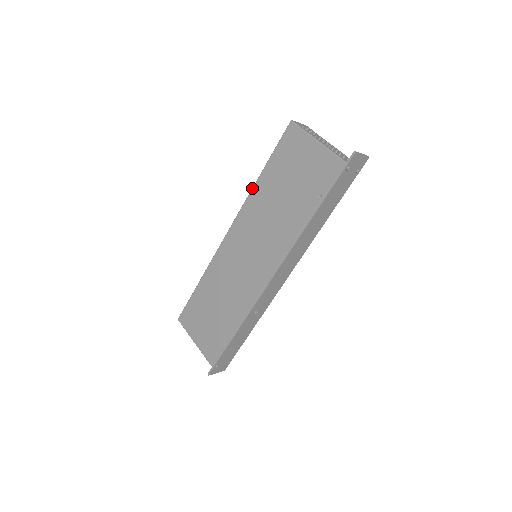
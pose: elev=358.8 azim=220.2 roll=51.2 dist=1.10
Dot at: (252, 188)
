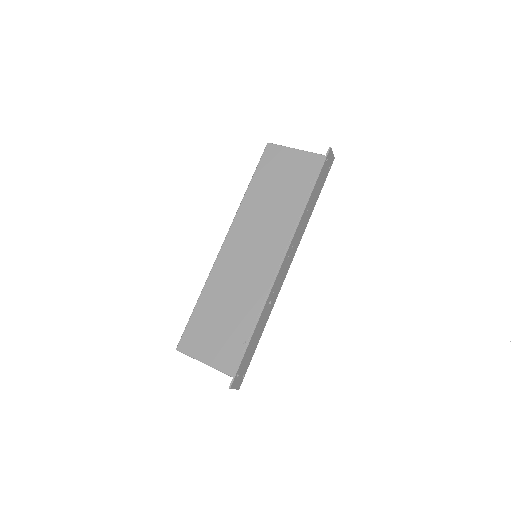
Dot at: (242, 199)
